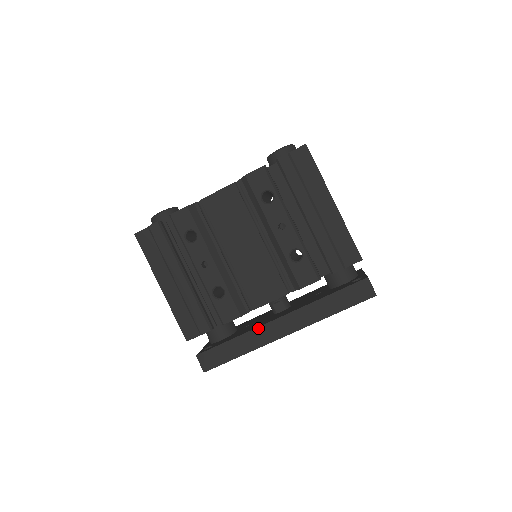
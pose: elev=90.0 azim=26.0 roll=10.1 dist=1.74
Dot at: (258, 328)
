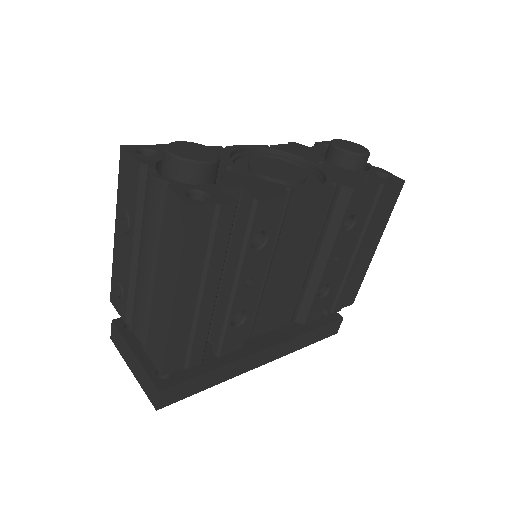
Dot at: (244, 358)
